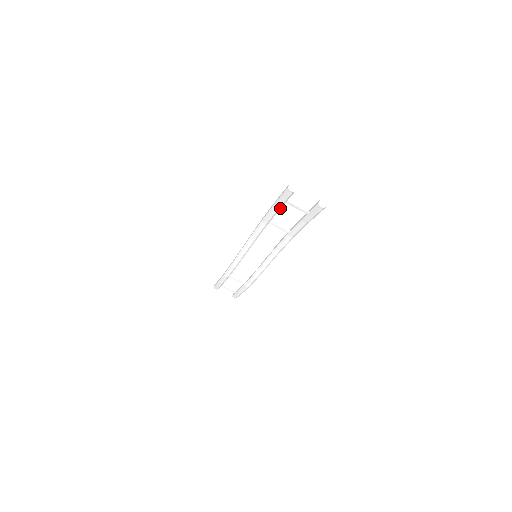
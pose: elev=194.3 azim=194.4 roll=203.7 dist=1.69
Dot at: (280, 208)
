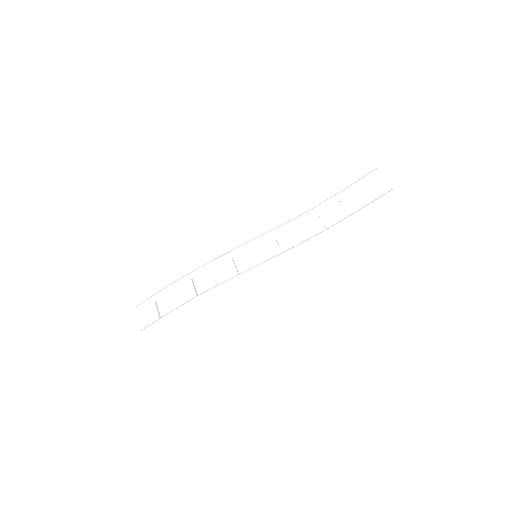
Dot at: (345, 195)
